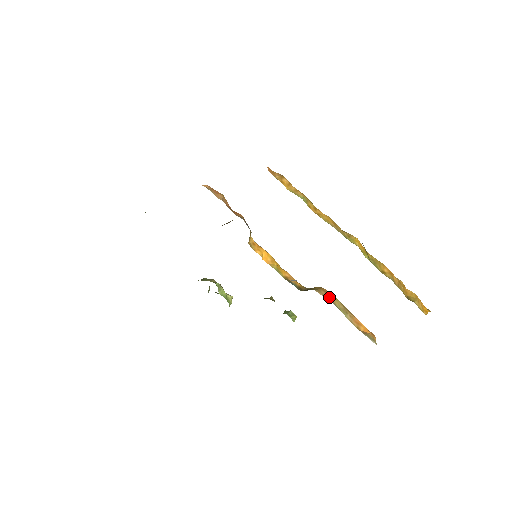
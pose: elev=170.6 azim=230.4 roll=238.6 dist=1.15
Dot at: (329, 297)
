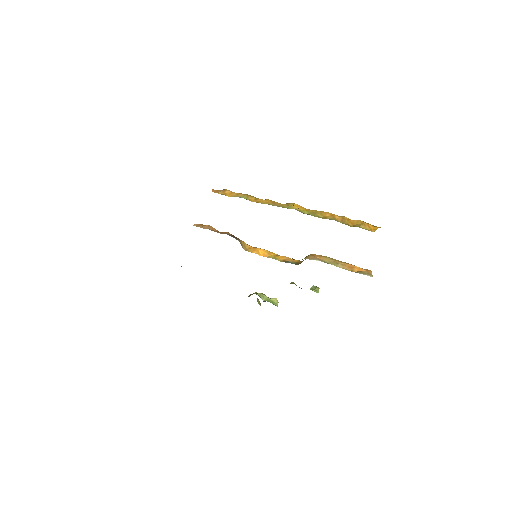
Dot at: (316, 258)
